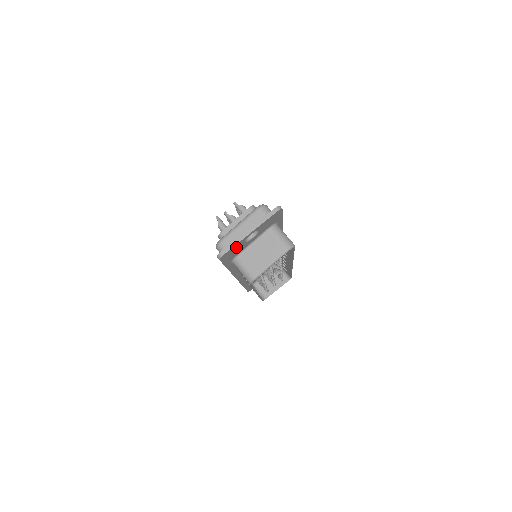
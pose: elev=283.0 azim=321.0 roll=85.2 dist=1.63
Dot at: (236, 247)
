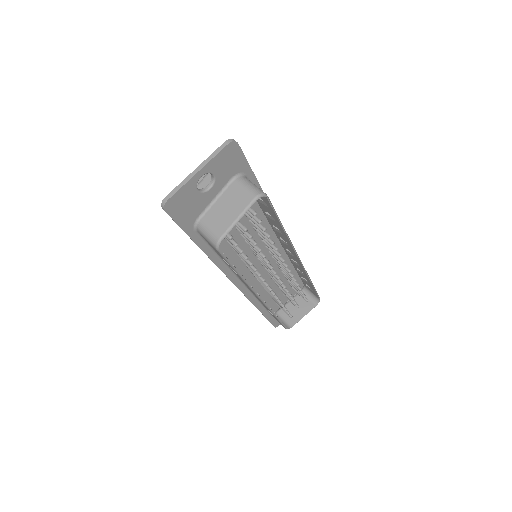
Dot at: (185, 195)
